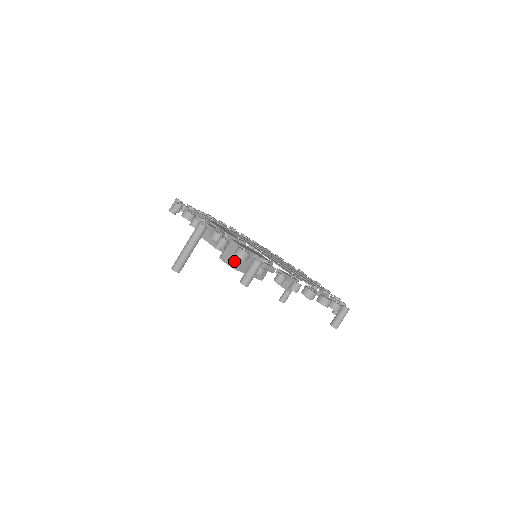
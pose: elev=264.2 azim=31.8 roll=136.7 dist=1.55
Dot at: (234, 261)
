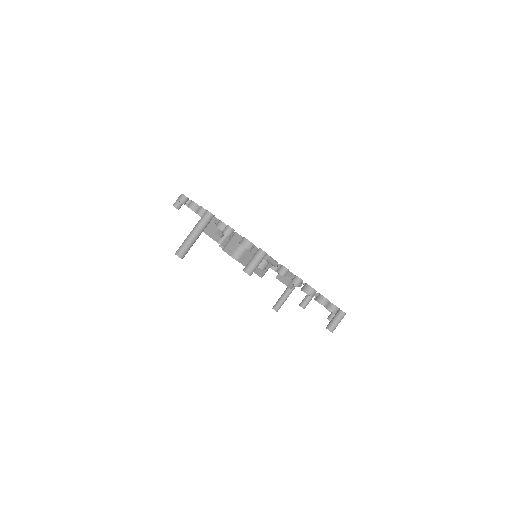
Dot at: (237, 253)
